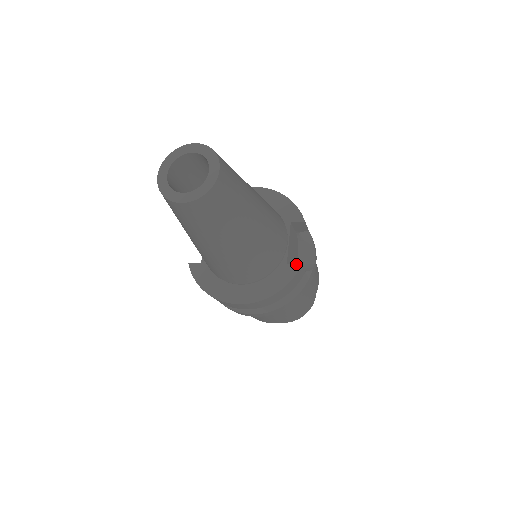
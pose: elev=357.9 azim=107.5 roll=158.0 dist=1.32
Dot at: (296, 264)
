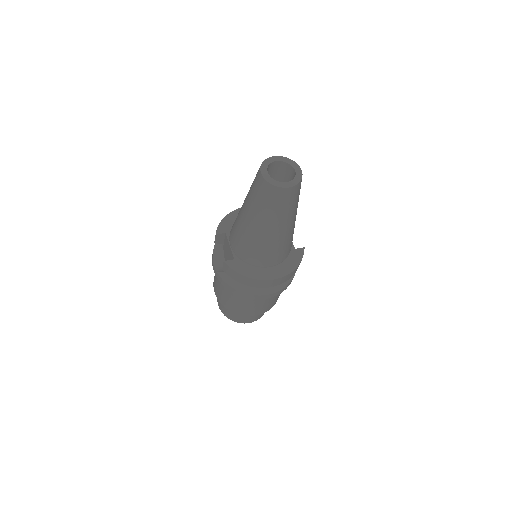
Dot at: occluded
